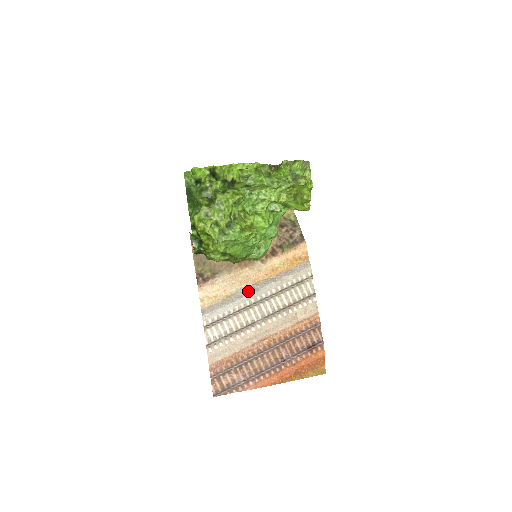
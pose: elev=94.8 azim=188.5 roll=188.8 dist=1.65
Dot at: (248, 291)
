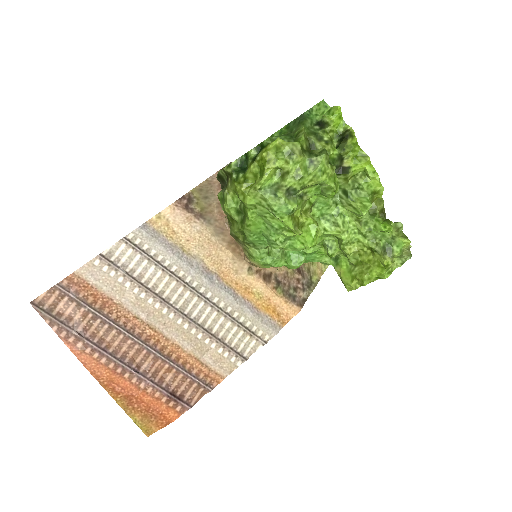
Dot at: (204, 271)
